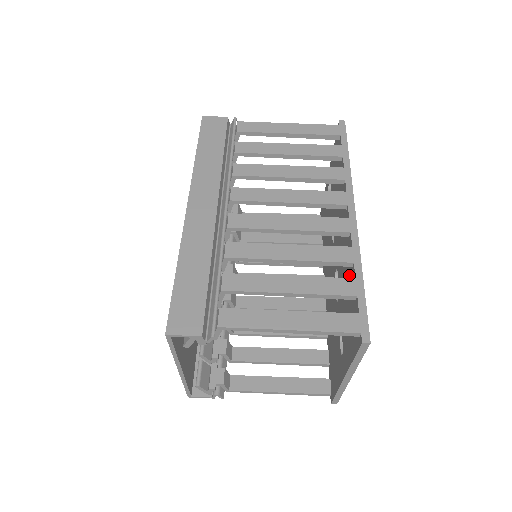
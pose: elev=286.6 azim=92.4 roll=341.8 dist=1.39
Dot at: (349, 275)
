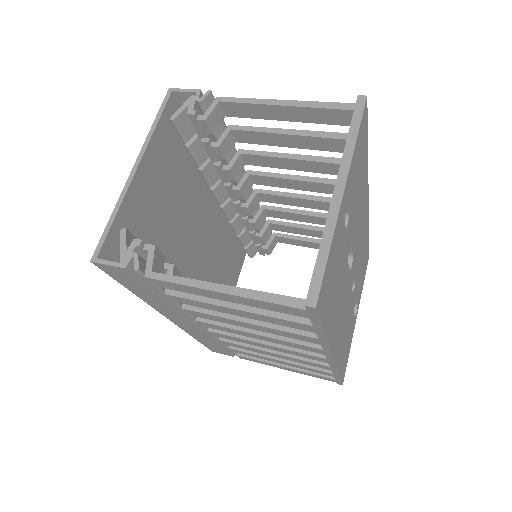
Dot at: occluded
